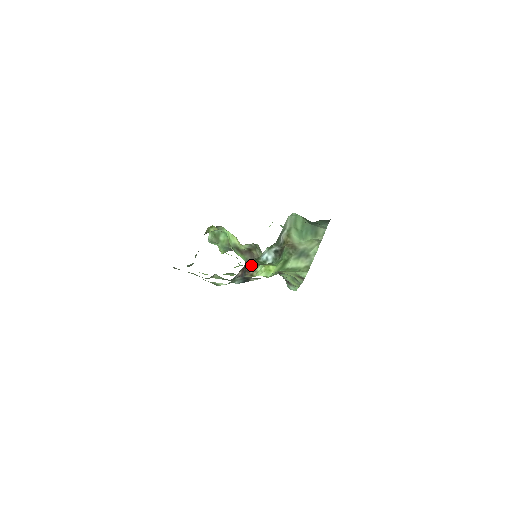
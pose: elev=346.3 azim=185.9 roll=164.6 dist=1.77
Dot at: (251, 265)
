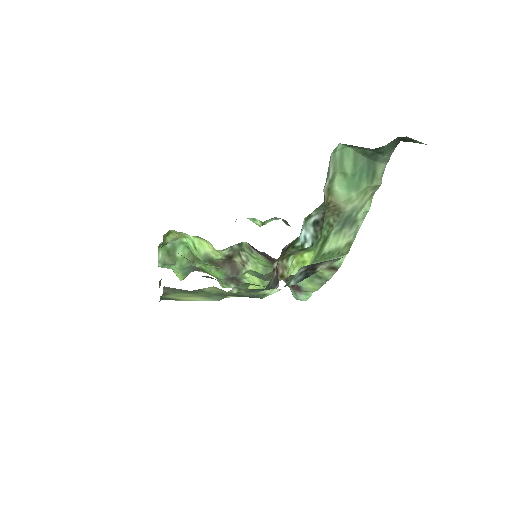
Dot at: (280, 258)
